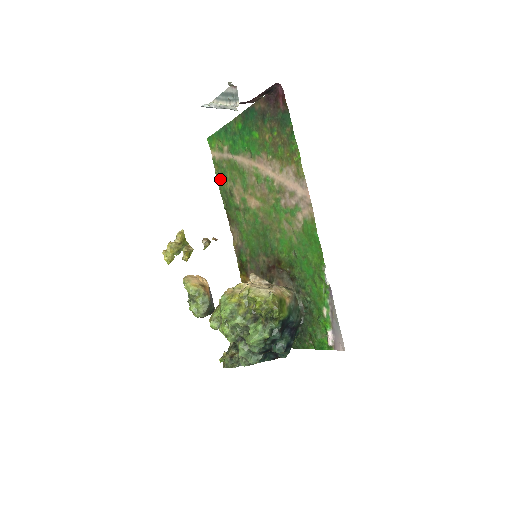
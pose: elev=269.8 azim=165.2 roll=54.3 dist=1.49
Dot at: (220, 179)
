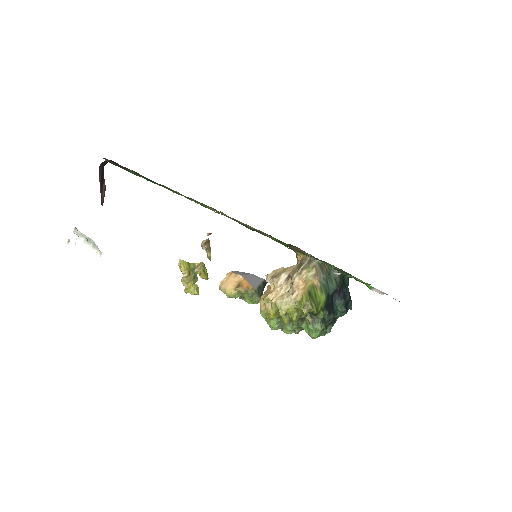
Dot at: occluded
